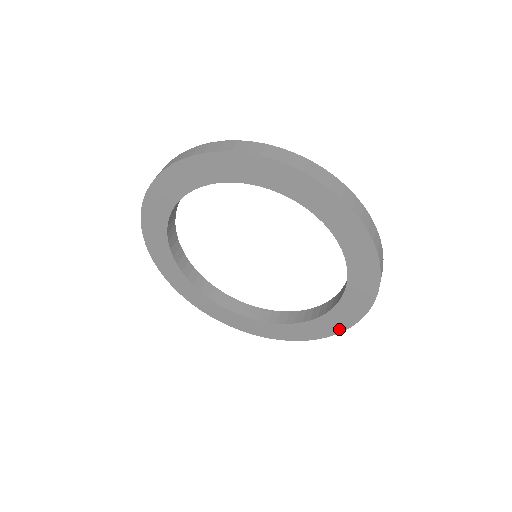
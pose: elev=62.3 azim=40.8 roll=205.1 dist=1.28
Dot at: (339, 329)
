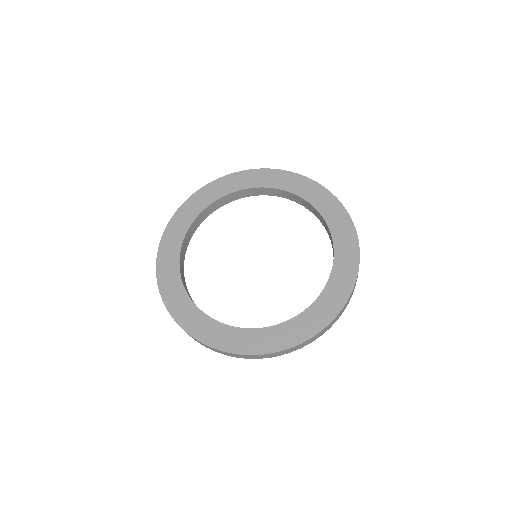
Dot at: occluded
